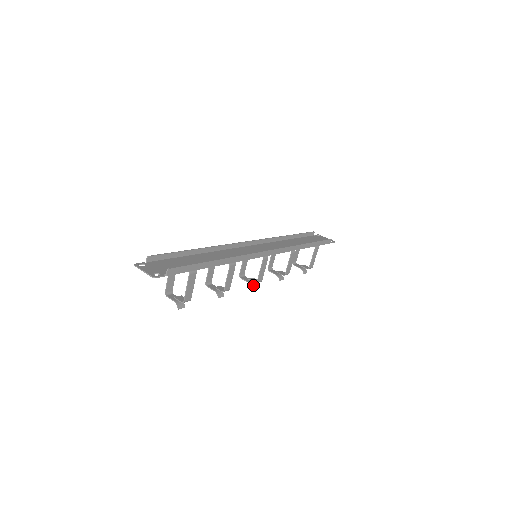
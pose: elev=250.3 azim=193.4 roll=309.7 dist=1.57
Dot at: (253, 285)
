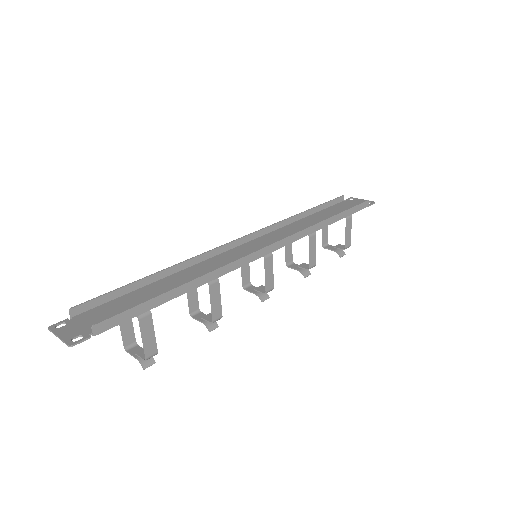
Dot at: (263, 296)
